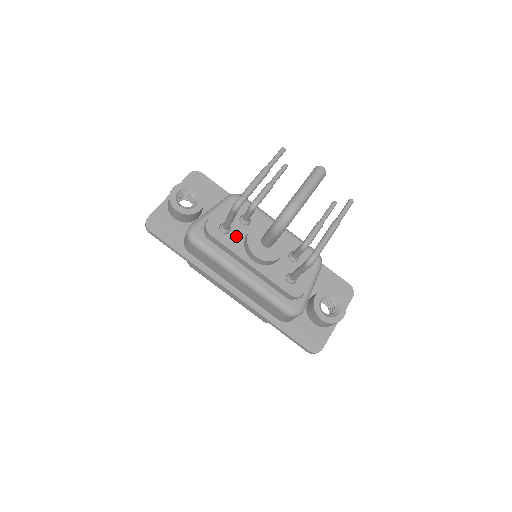
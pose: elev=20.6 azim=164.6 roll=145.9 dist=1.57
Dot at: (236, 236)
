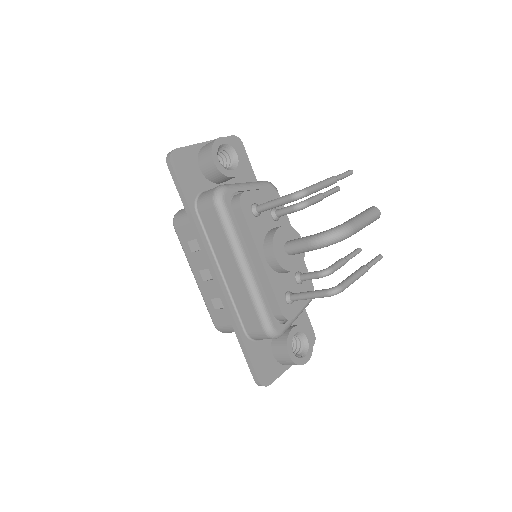
Dot at: (262, 224)
